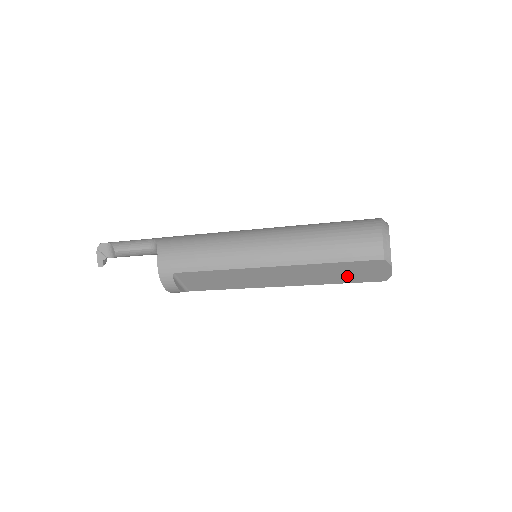
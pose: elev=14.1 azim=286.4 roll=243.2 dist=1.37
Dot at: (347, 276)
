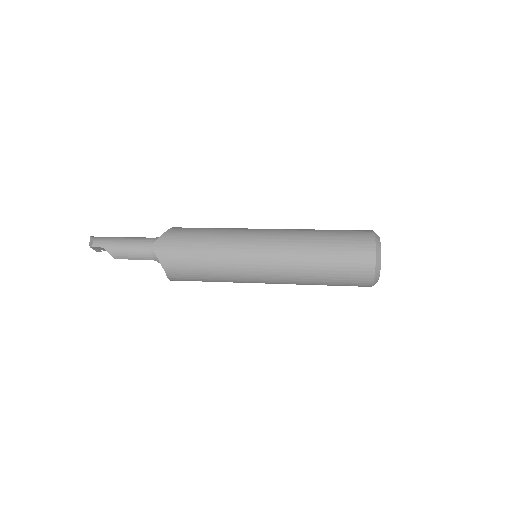
Dot at: occluded
